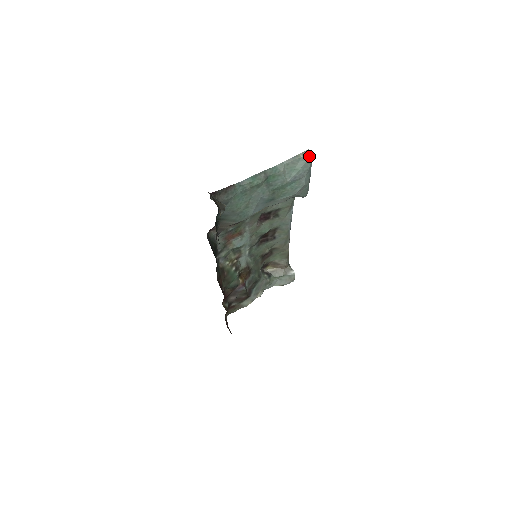
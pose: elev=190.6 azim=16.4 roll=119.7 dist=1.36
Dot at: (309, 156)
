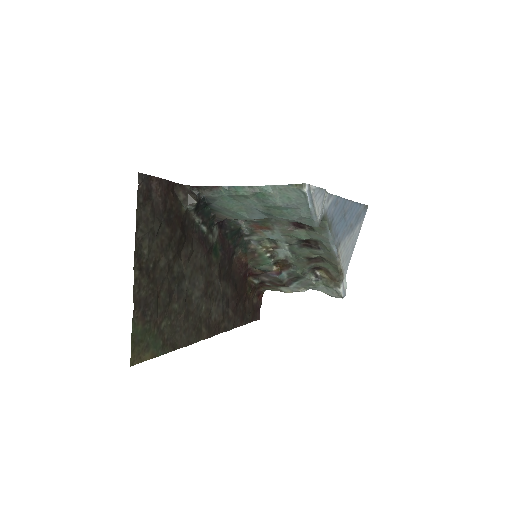
Dot at: (302, 191)
